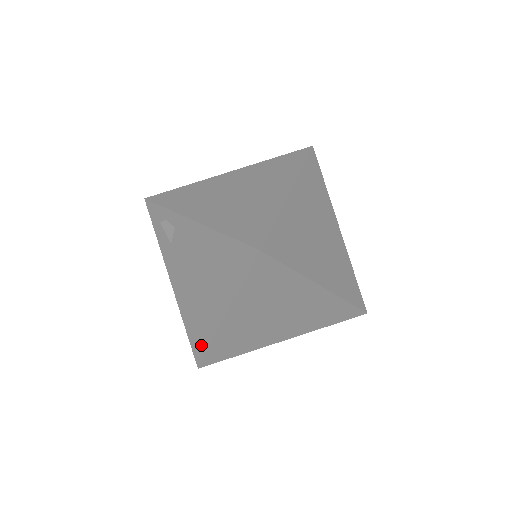
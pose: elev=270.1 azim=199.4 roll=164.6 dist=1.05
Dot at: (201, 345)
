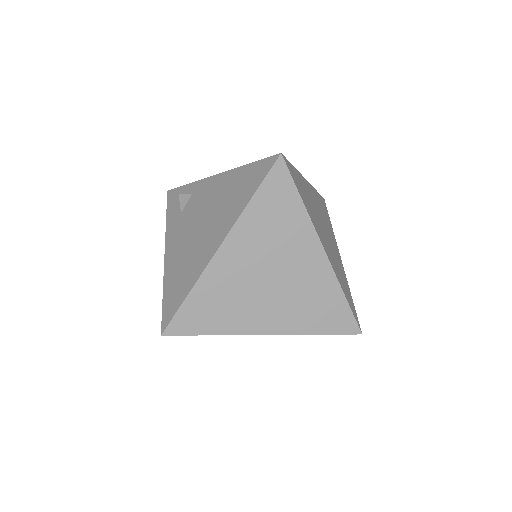
Dot at: (177, 300)
